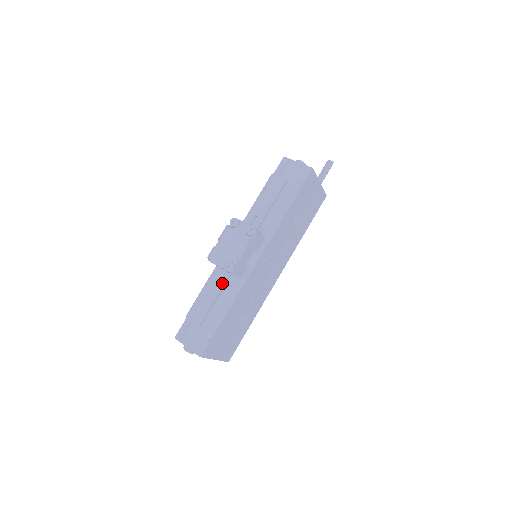
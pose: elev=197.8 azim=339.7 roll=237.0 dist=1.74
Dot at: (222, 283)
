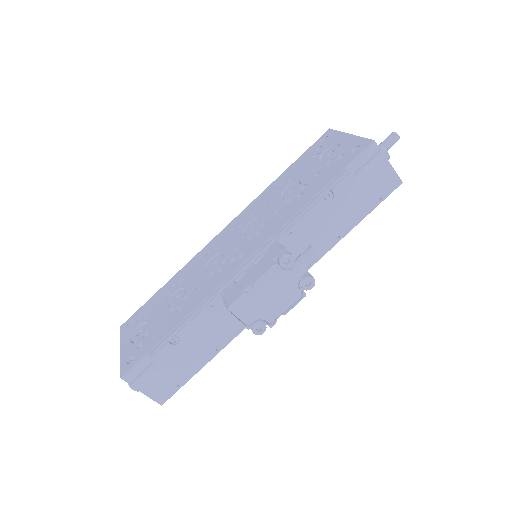
Dot at: (222, 322)
